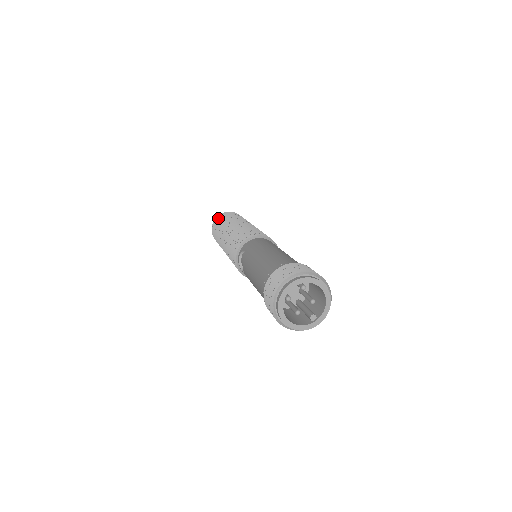
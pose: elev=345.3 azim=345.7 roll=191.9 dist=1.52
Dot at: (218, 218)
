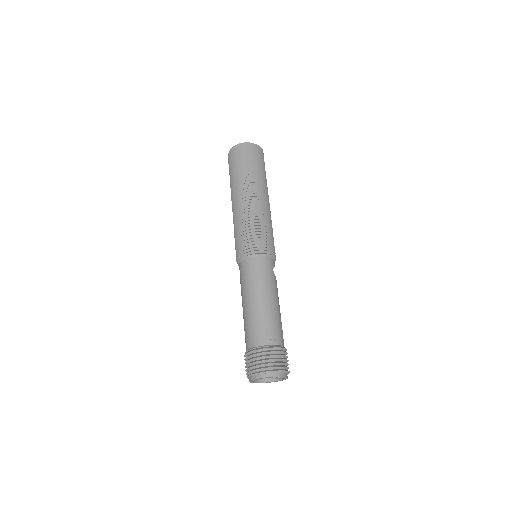
Dot at: (229, 159)
